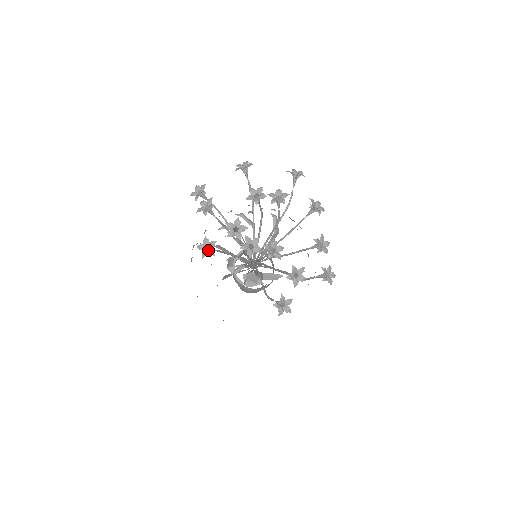
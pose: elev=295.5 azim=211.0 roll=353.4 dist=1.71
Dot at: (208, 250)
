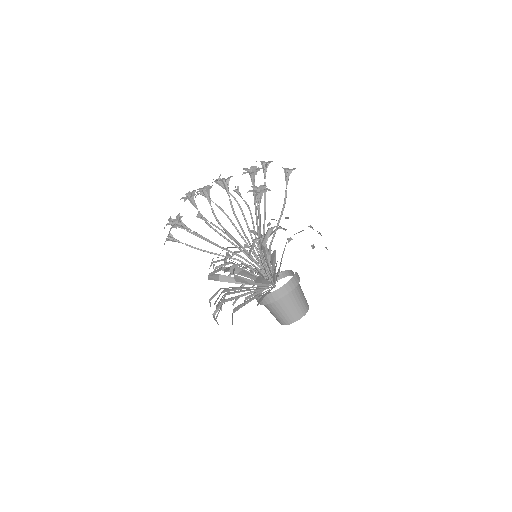
Dot at: (178, 222)
